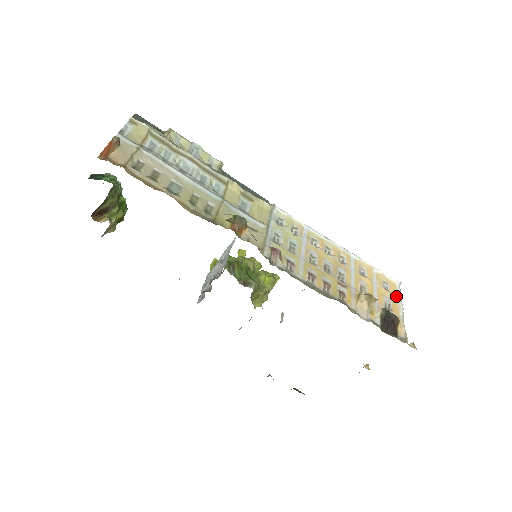
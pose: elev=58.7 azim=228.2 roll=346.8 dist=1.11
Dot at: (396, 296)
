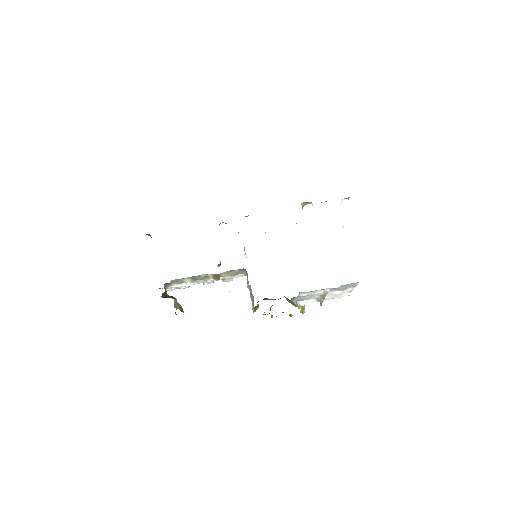
Dot at: occluded
